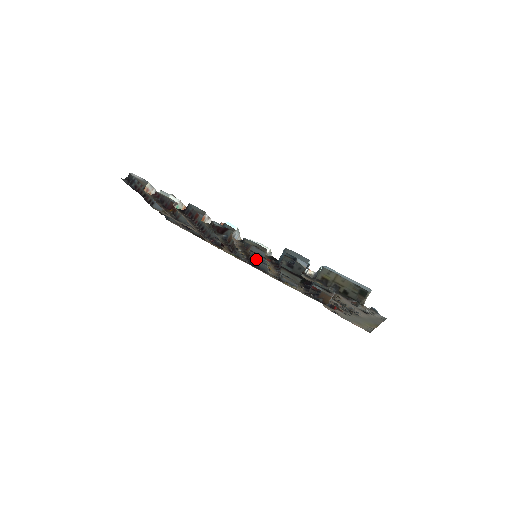
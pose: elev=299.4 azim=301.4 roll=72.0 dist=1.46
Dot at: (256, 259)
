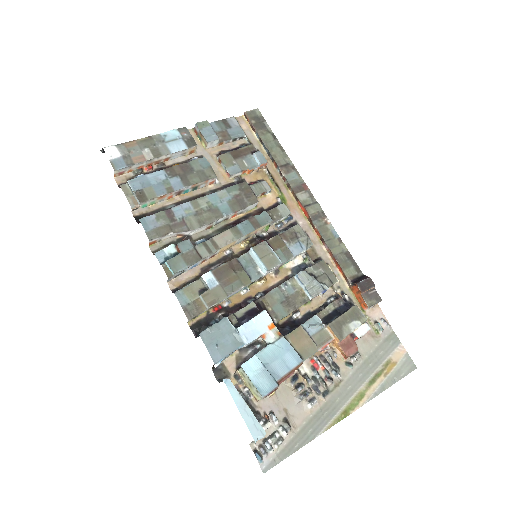
Dot at: (279, 240)
